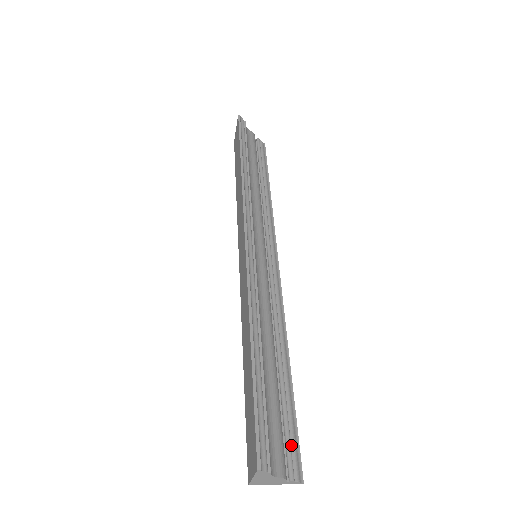
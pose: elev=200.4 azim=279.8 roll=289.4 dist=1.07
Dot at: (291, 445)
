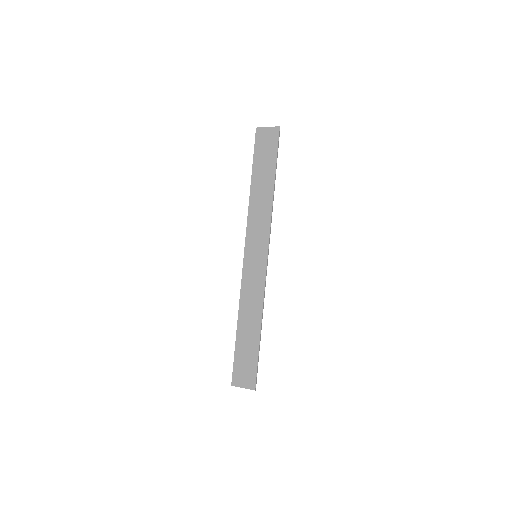
Dot at: occluded
